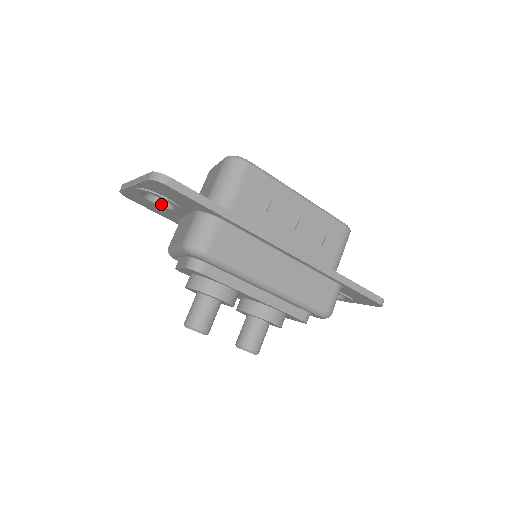
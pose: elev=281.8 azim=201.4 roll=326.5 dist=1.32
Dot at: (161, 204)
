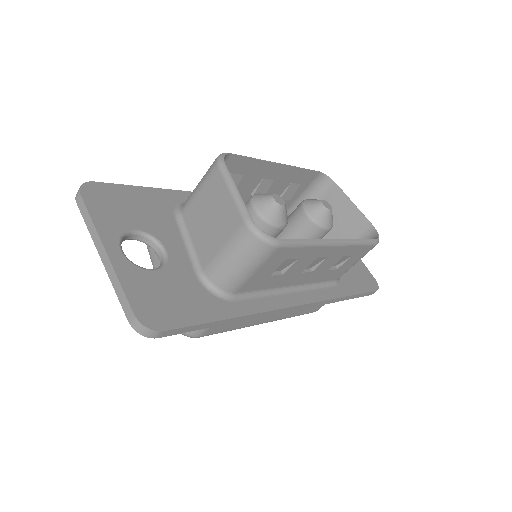
Dot at: (141, 241)
